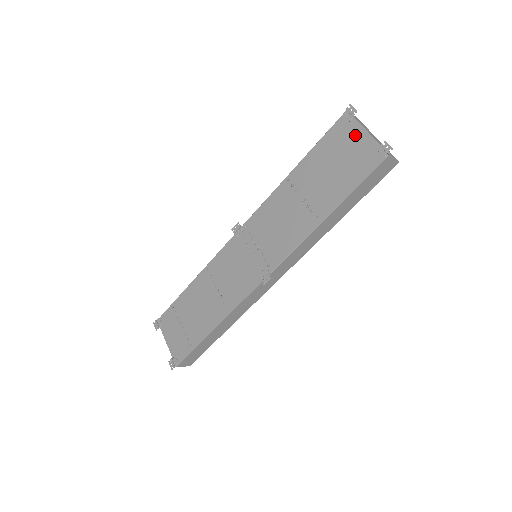
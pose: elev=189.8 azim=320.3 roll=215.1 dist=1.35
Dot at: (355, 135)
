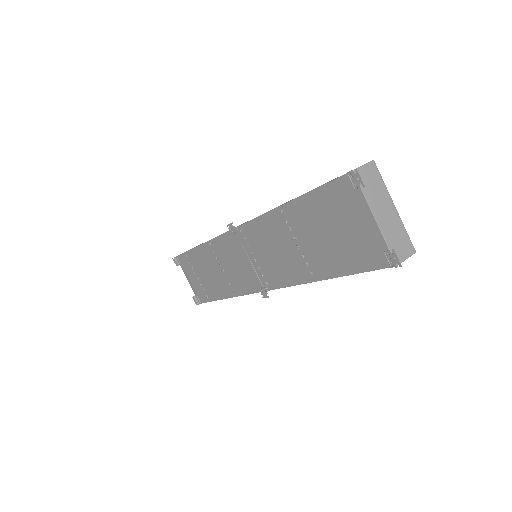
Dot at: (359, 213)
